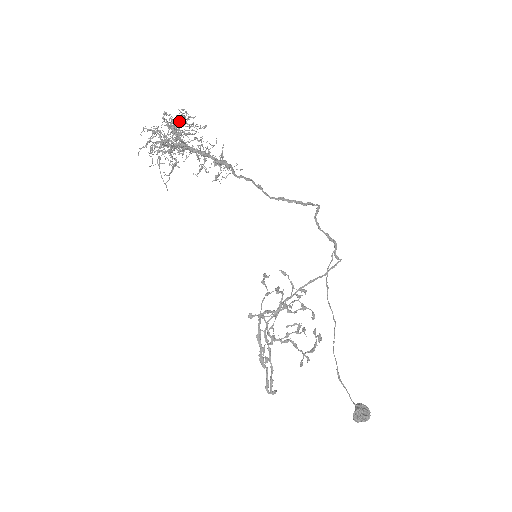
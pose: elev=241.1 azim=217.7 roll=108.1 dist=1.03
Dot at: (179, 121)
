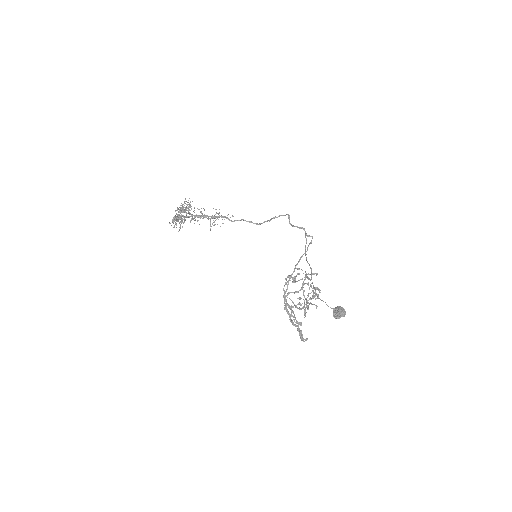
Dot at: occluded
